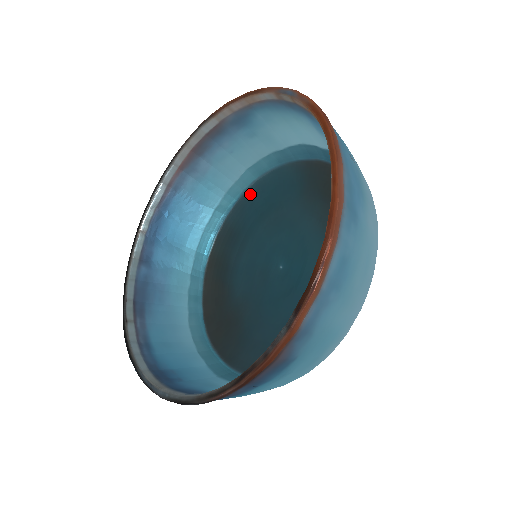
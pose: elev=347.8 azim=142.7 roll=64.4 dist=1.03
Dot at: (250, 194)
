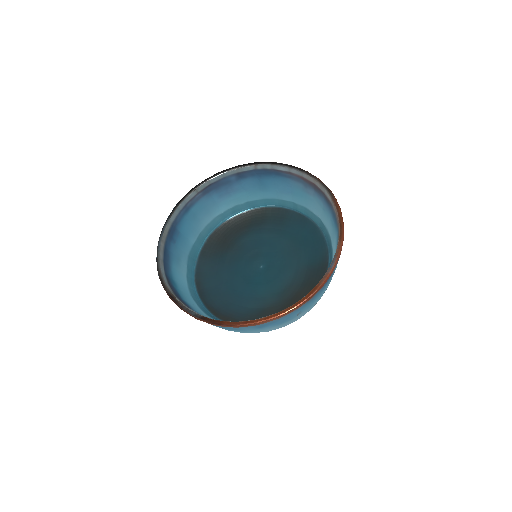
Dot at: (309, 224)
